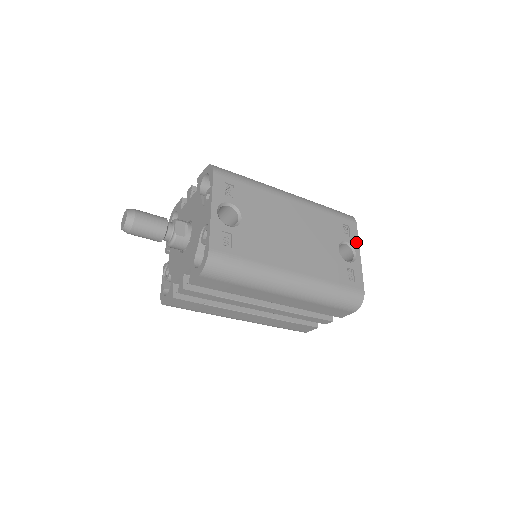
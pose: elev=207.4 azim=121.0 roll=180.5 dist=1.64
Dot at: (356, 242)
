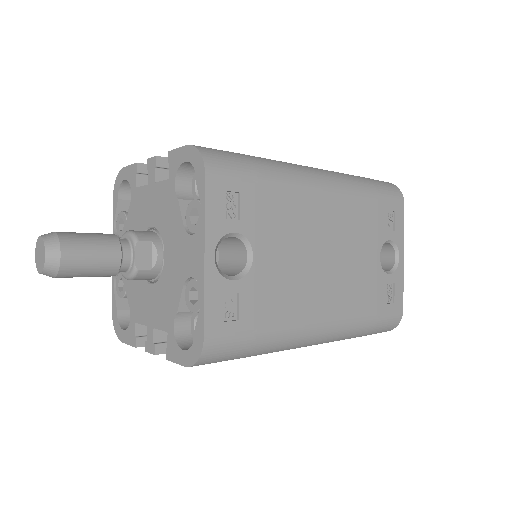
Dot at: (401, 236)
